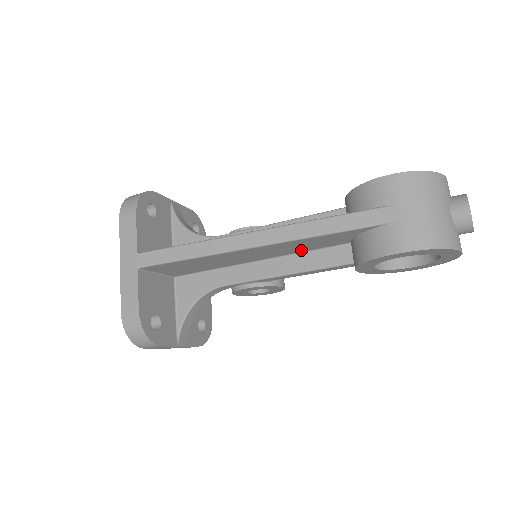
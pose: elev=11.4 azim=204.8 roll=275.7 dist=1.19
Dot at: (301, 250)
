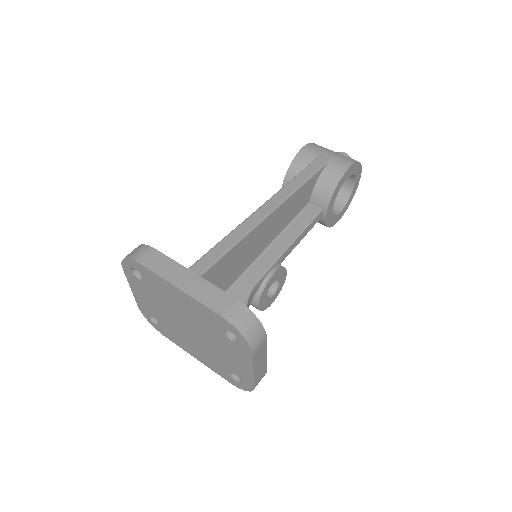
Dot at: (288, 220)
